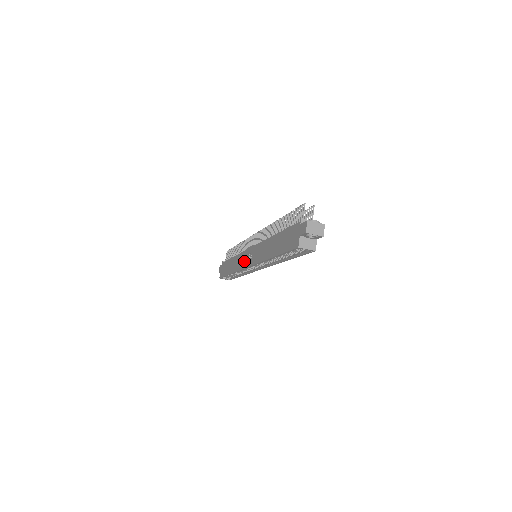
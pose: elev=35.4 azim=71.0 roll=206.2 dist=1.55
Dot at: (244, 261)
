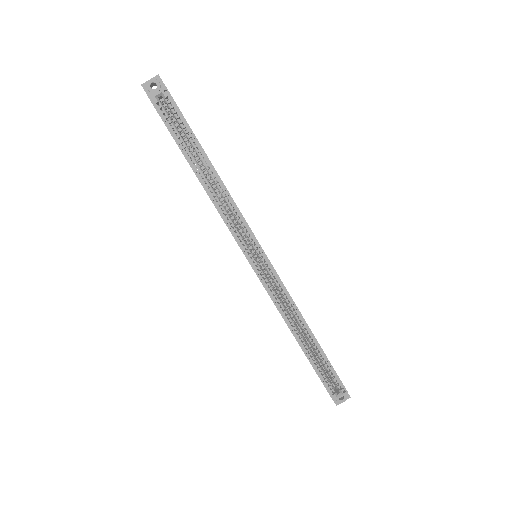
Dot at: occluded
